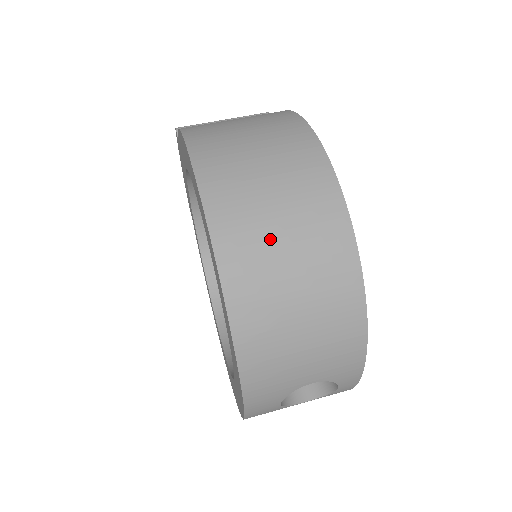
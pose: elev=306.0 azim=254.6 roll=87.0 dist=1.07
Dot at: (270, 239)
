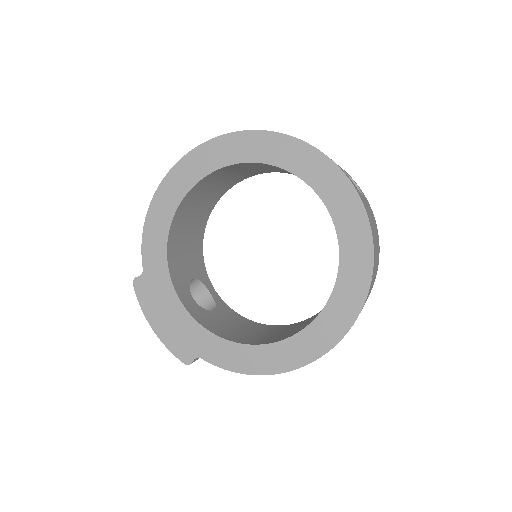
Dot at: occluded
